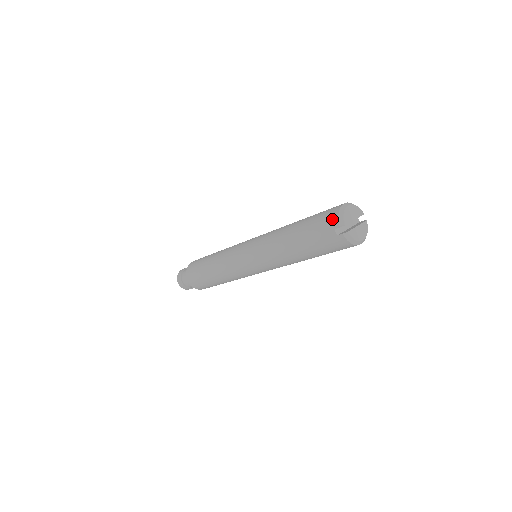
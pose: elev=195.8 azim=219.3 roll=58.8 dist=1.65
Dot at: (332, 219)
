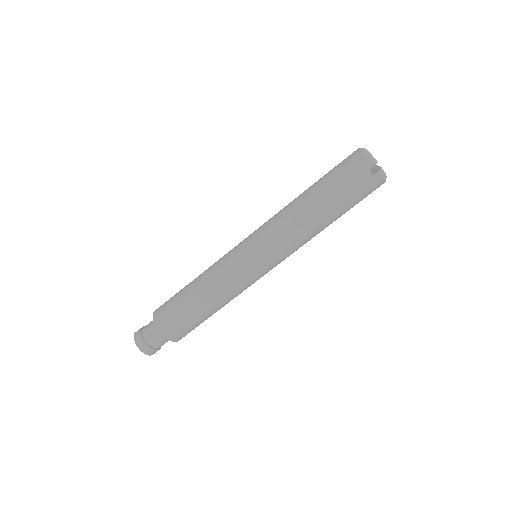
Dot at: (362, 162)
